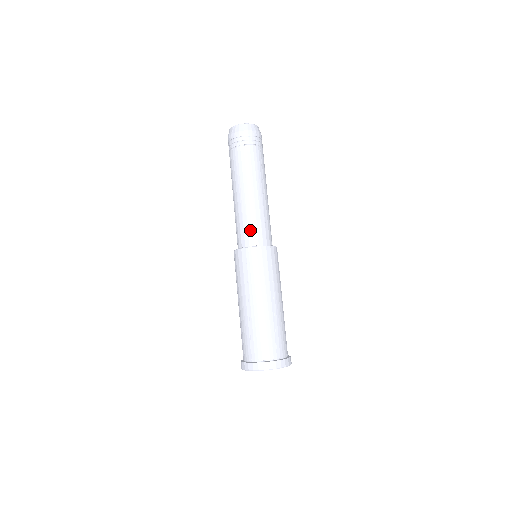
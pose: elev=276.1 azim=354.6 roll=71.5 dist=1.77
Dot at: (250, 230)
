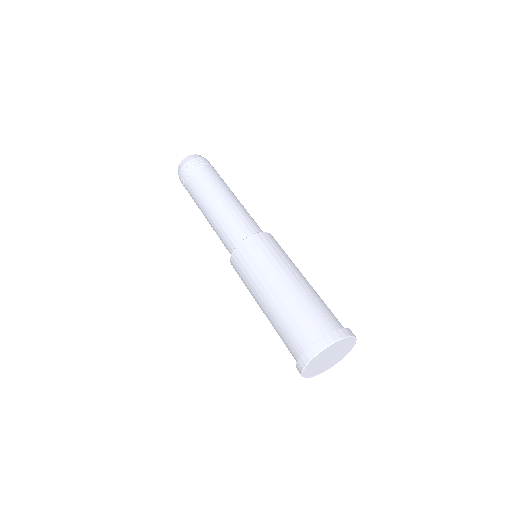
Dot at: (237, 227)
